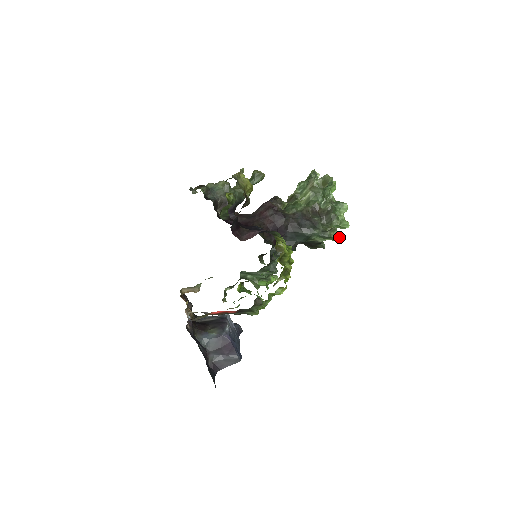
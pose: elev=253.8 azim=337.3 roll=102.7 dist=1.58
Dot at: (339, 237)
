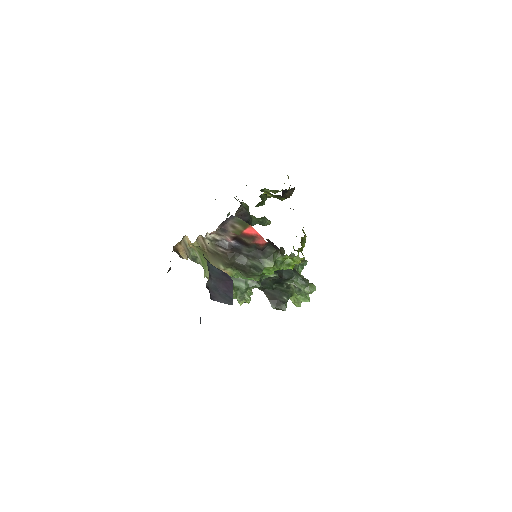
Dot at: (314, 289)
